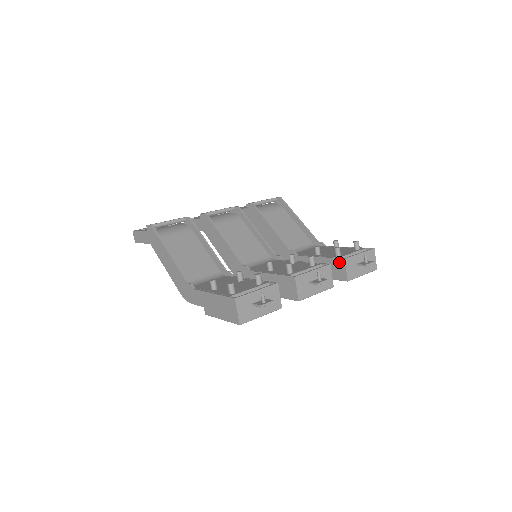
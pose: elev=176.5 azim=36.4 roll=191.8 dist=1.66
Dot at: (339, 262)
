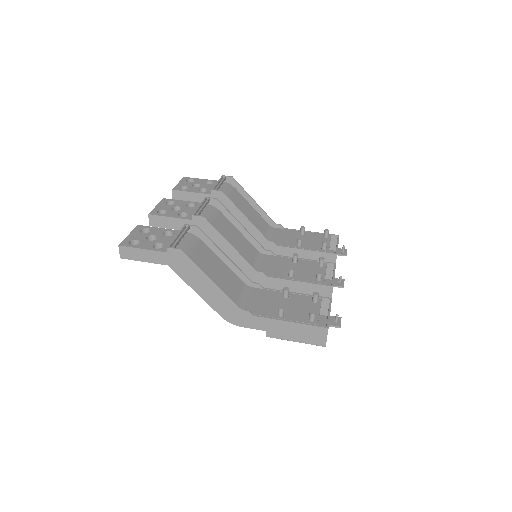
Dot at: (330, 256)
